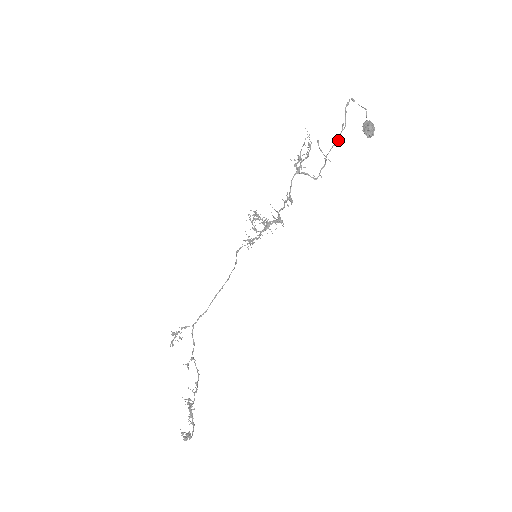
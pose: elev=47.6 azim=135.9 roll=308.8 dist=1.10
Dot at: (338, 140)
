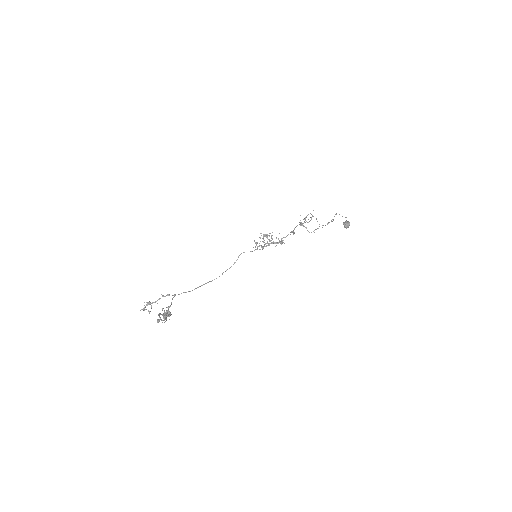
Dot at: (328, 223)
